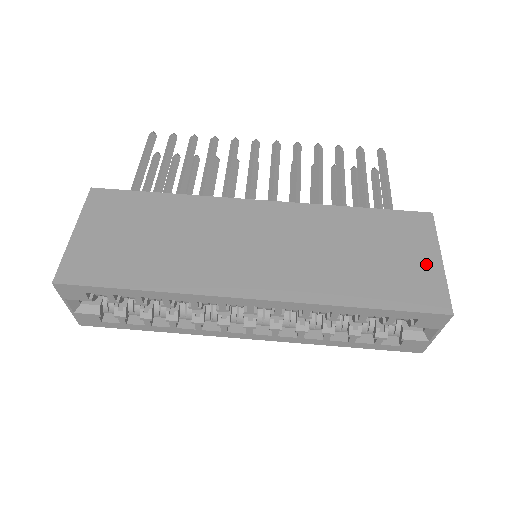
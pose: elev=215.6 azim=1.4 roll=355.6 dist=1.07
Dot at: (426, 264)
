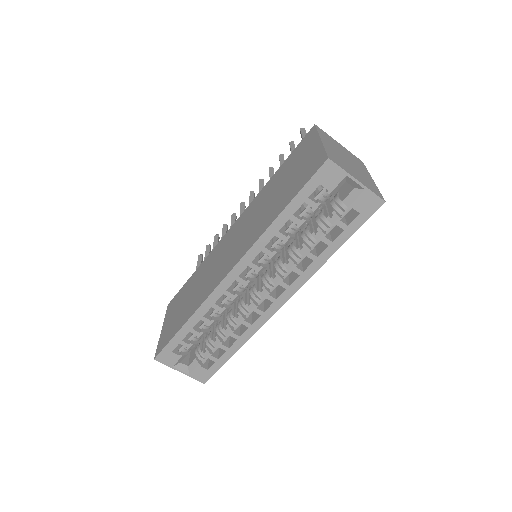
Dot at: (312, 153)
